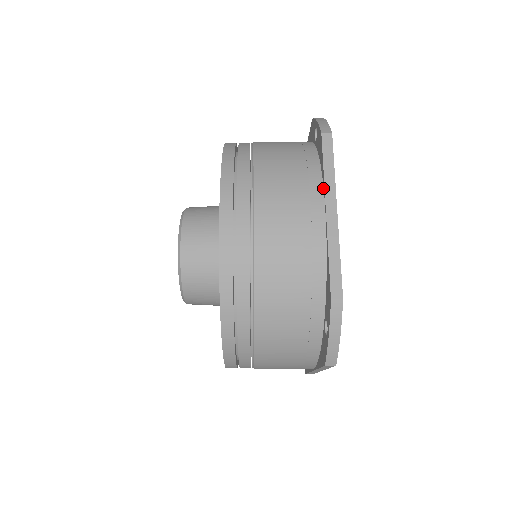
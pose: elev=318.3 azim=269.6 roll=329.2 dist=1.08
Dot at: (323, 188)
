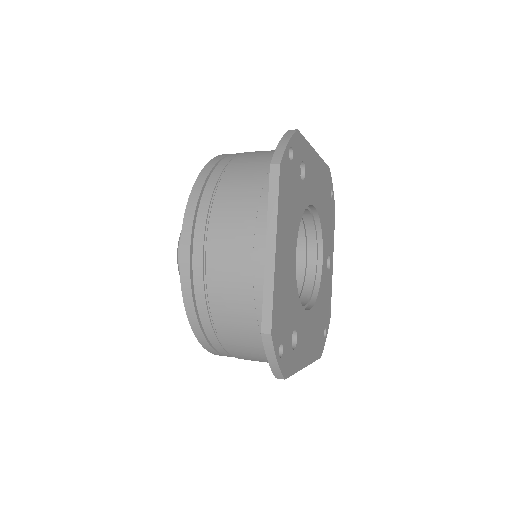
Dot at: (268, 223)
